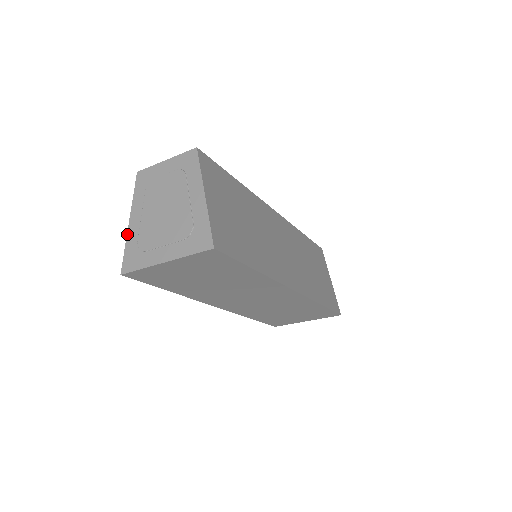
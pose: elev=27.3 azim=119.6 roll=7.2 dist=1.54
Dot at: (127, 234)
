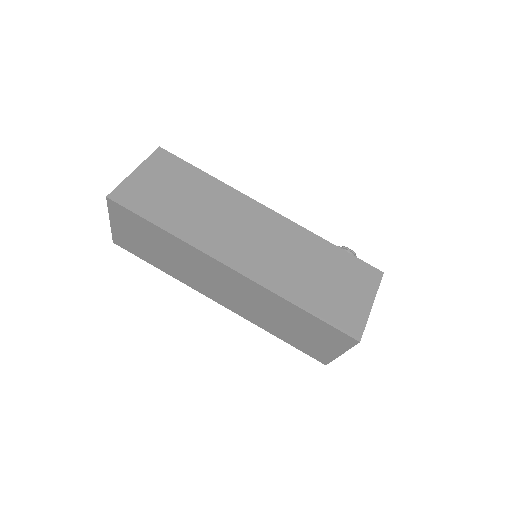
Dot at: occluded
